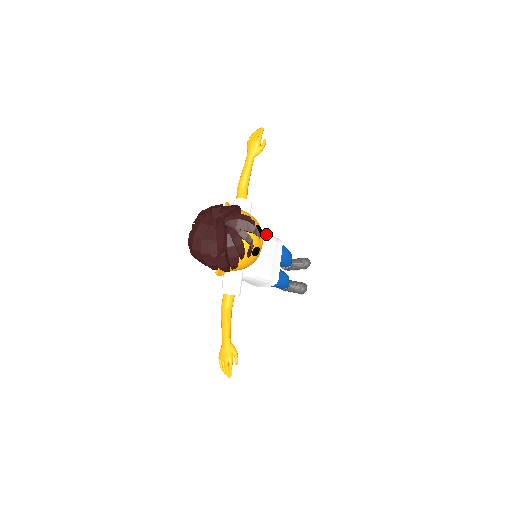
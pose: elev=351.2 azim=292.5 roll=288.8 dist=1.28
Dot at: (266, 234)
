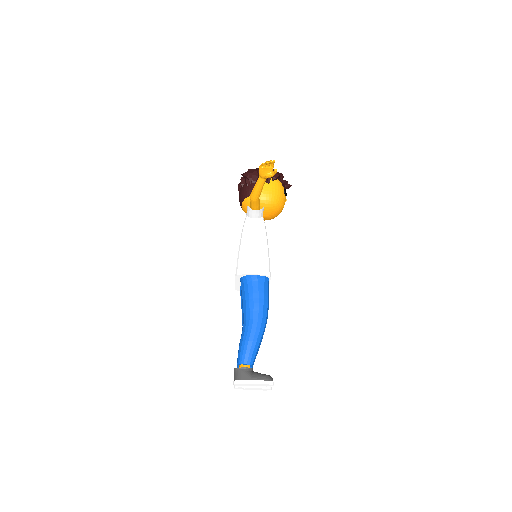
Dot at: occluded
